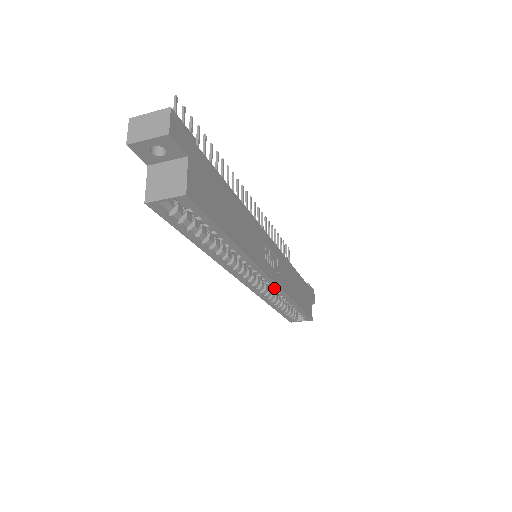
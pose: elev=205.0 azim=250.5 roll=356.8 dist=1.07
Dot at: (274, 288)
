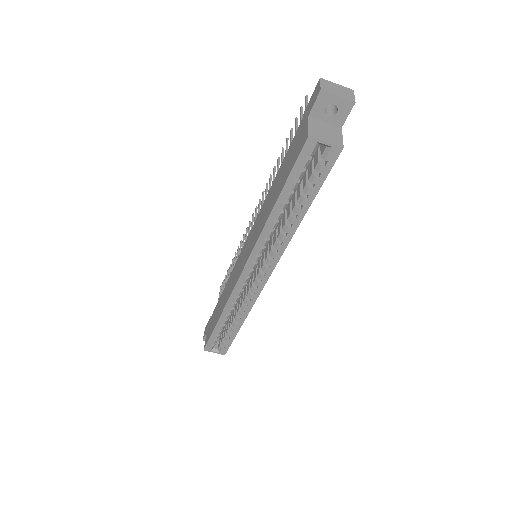
Dot at: (256, 291)
